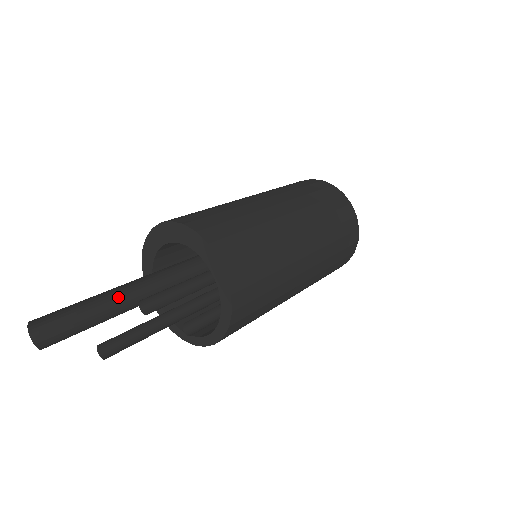
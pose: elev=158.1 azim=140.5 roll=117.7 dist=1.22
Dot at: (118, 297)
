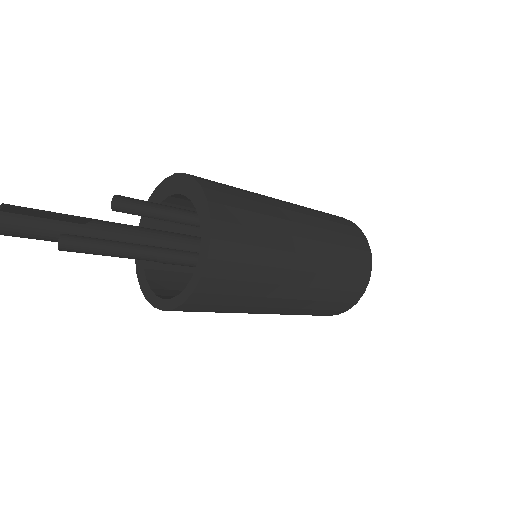
Dot at: occluded
